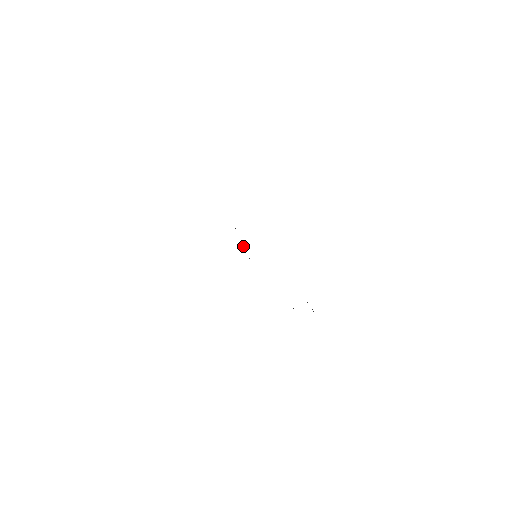
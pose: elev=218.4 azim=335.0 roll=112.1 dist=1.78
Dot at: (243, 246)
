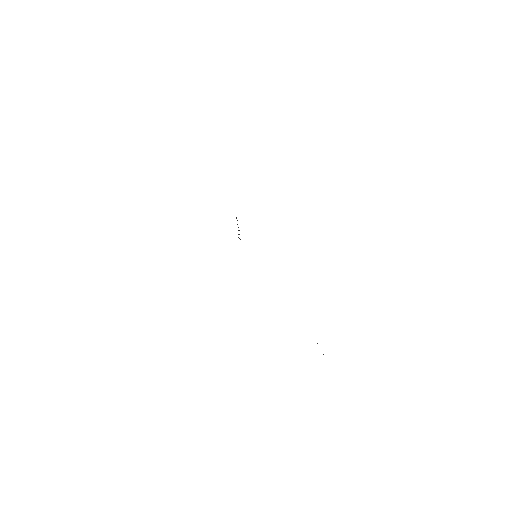
Dot at: occluded
